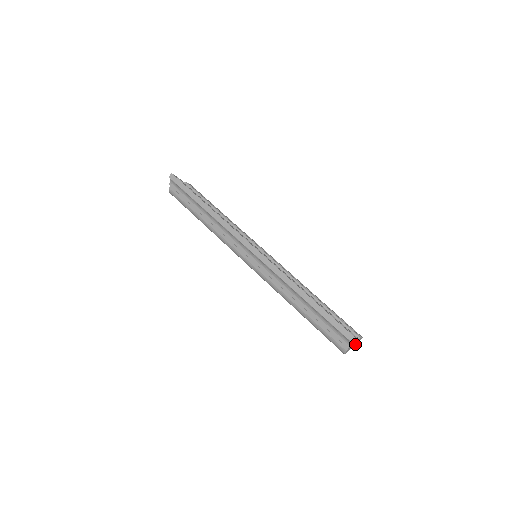
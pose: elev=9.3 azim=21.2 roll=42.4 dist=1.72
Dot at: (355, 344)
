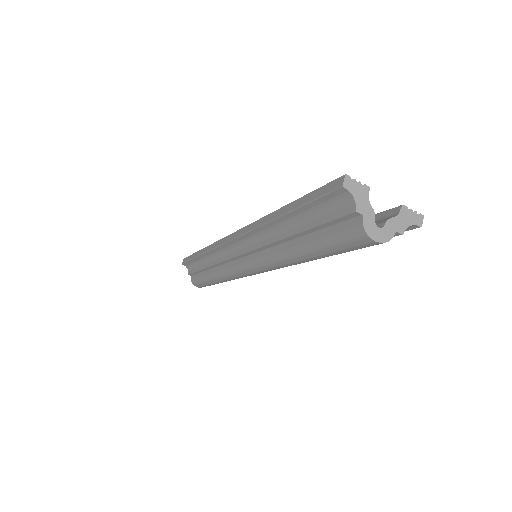
Dot at: (405, 227)
